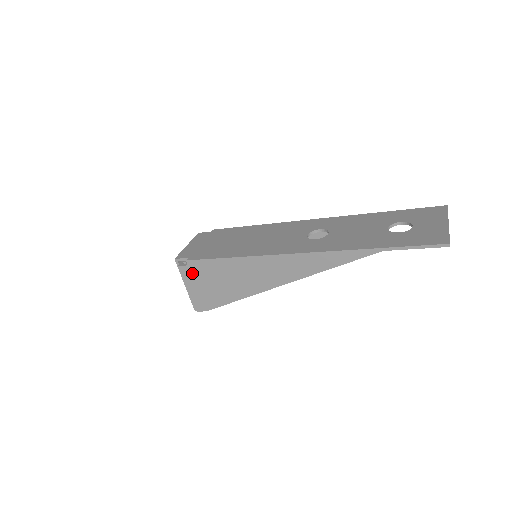
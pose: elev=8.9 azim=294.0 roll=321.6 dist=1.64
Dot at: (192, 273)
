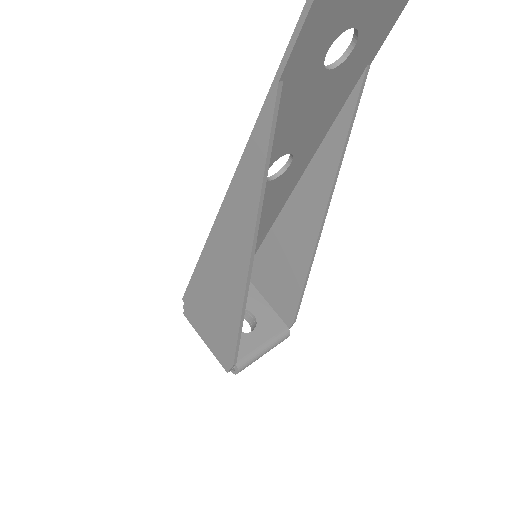
Dot at: (194, 314)
